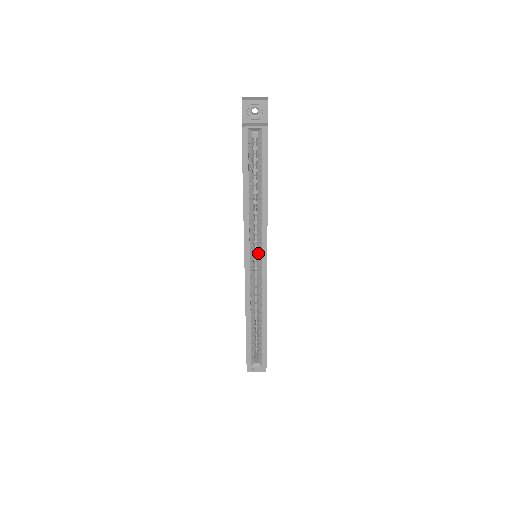
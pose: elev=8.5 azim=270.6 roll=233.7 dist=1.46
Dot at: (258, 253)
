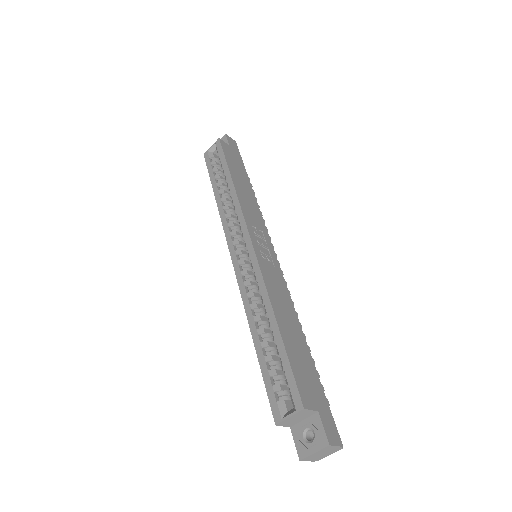
Dot at: (243, 238)
